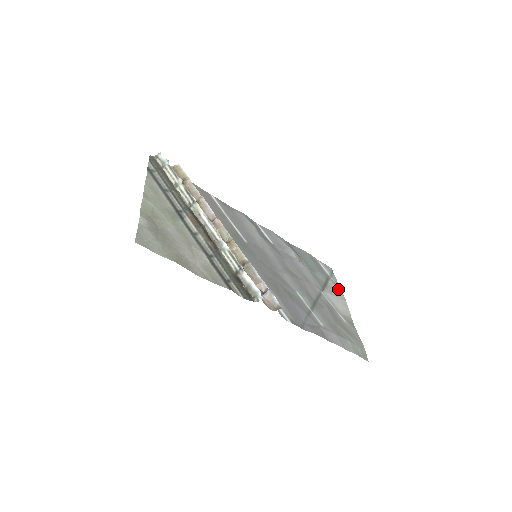
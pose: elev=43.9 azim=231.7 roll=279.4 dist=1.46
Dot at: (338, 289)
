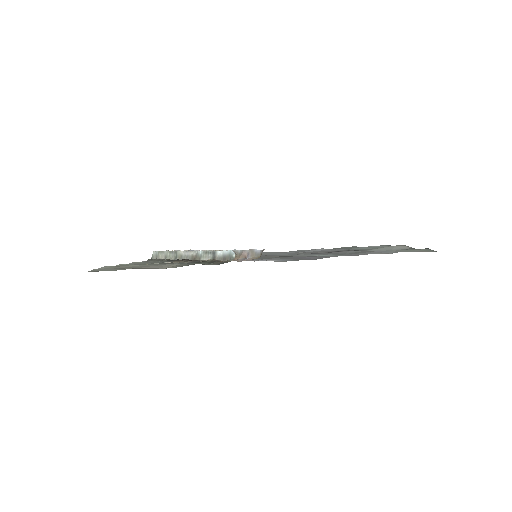
Dot at: occluded
